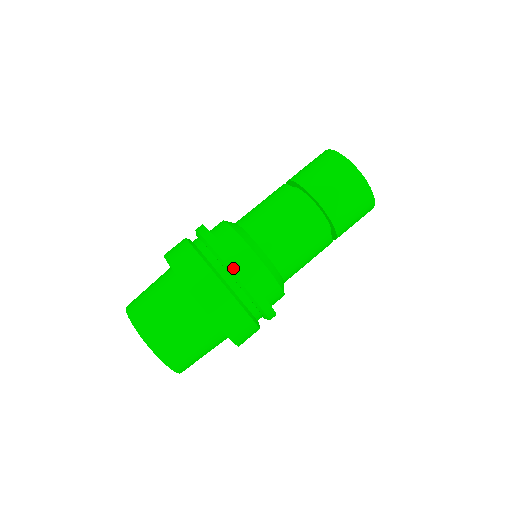
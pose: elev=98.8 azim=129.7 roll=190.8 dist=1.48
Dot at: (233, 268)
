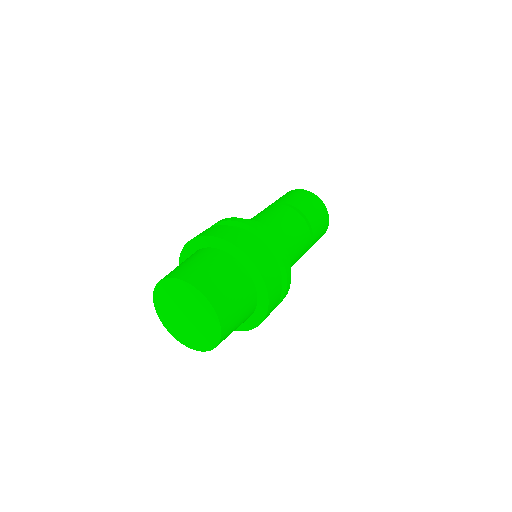
Dot at: (237, 220)
